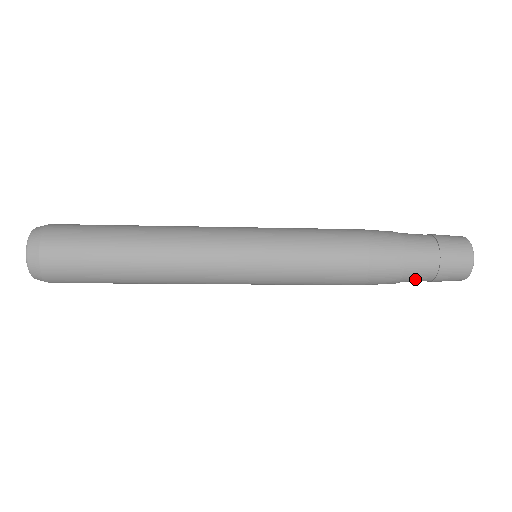
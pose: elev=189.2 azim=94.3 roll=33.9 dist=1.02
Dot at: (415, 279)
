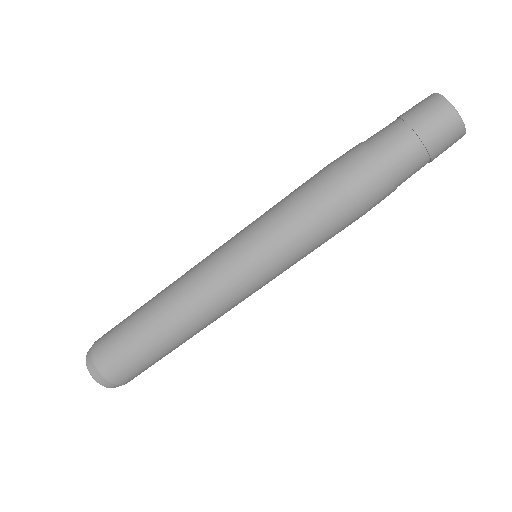
Dot at: (406, 164)
